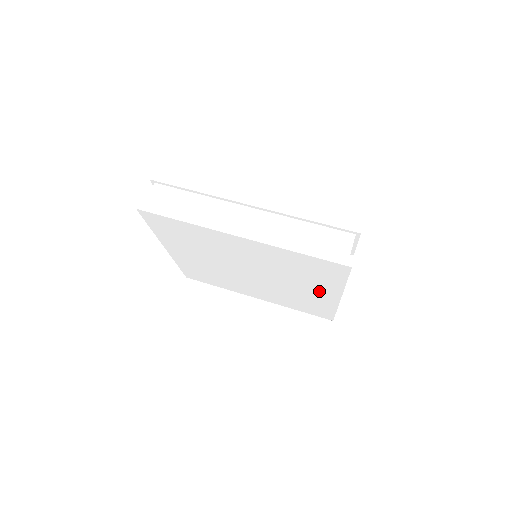
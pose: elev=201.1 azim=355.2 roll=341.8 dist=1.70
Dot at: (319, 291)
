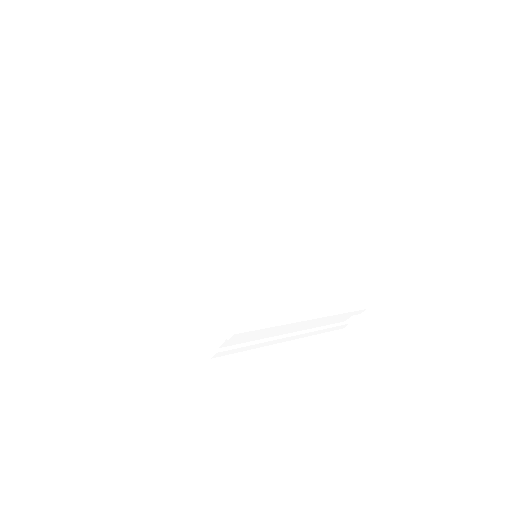
Dot at: occluded
